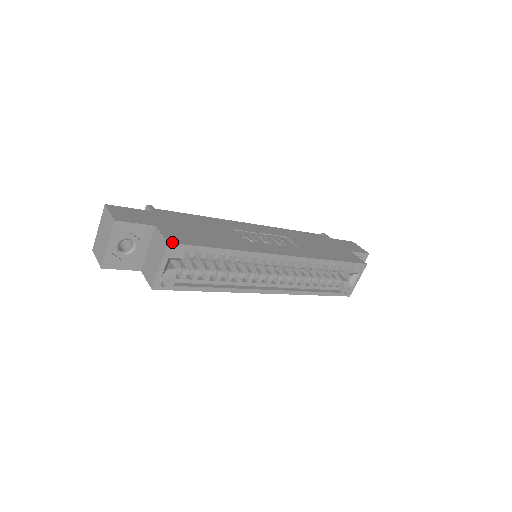
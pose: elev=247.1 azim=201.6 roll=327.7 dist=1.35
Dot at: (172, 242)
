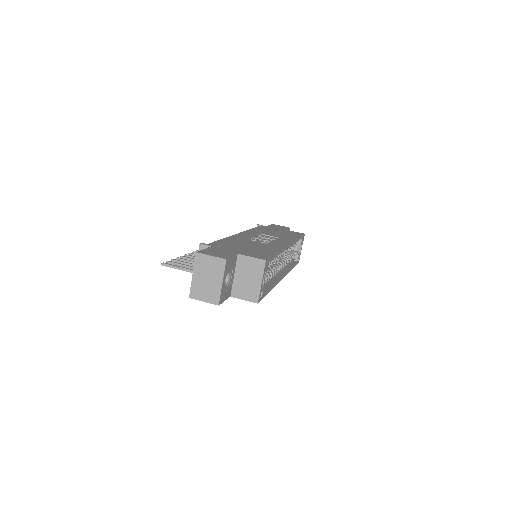
Dot at: (265, 259)
